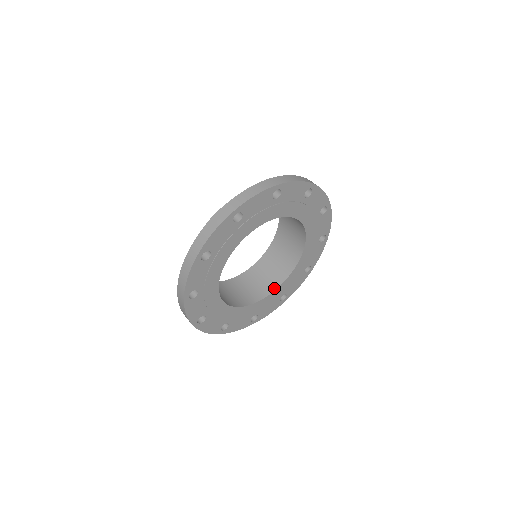
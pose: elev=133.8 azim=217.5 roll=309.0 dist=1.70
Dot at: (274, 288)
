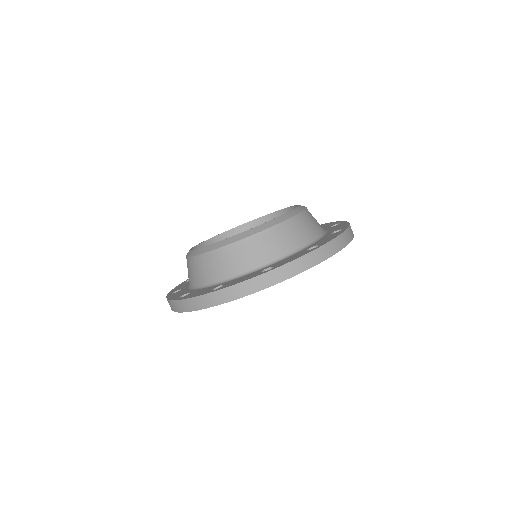
Dot at: occluded
